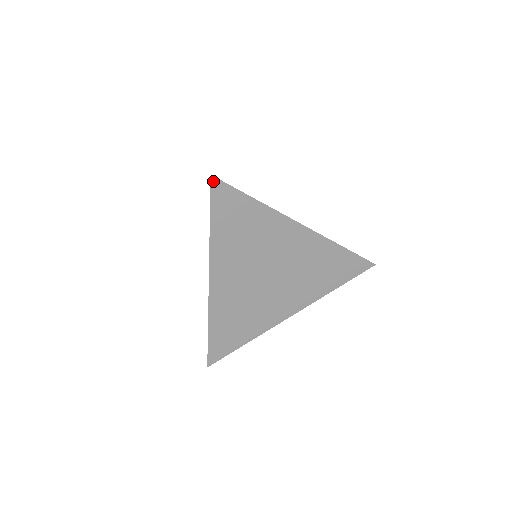
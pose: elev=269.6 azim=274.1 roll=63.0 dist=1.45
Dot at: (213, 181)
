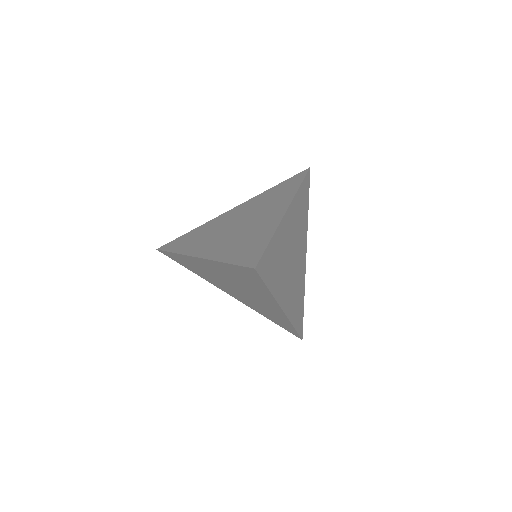
Dot at: (253, 269)
